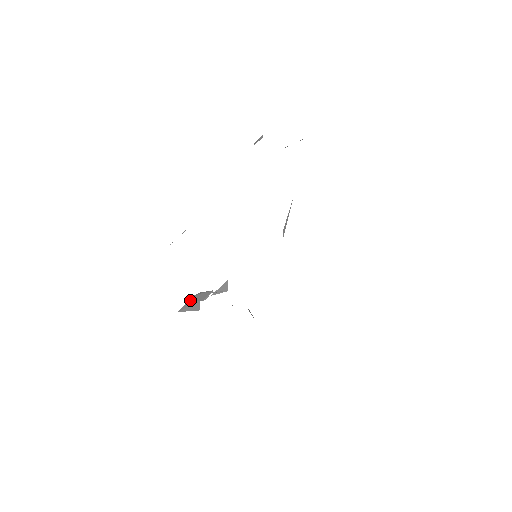
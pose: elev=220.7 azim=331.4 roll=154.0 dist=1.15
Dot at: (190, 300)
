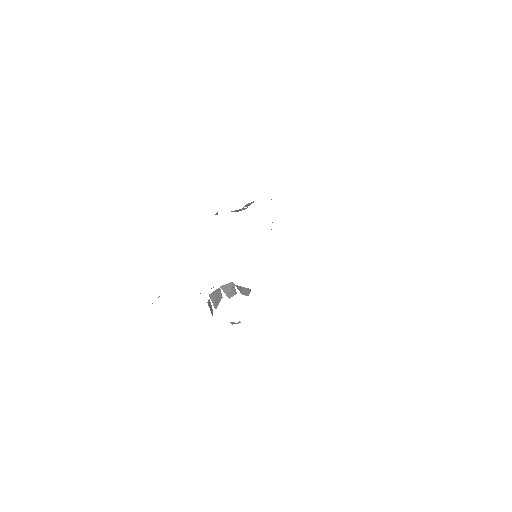
Dot at: (211, 297)
